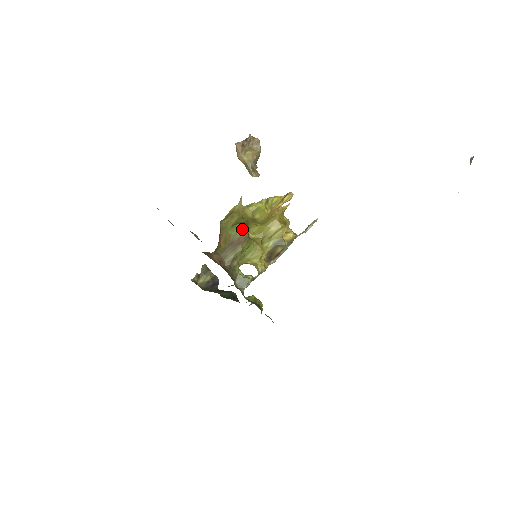
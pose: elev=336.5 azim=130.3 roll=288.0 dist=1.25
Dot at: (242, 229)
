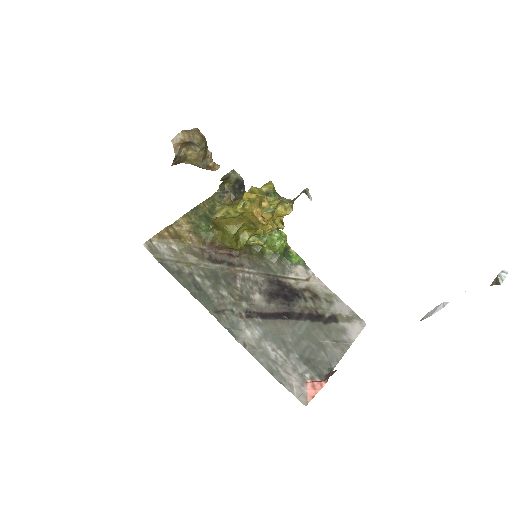
Dot at: occluded
